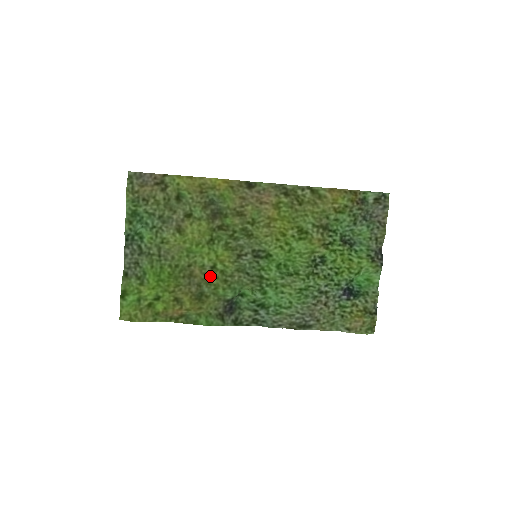
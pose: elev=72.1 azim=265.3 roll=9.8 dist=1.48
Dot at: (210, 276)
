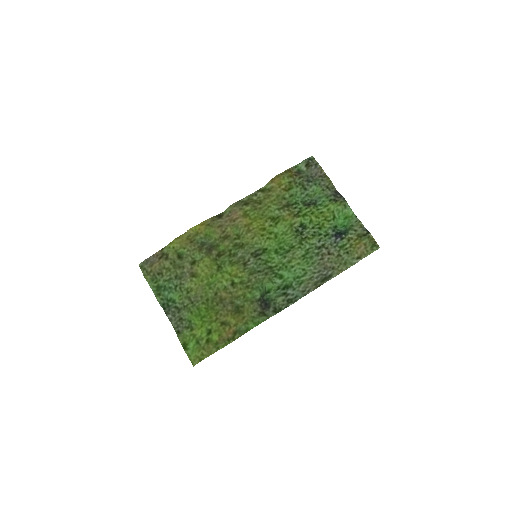
Dot at: (235, 291)
